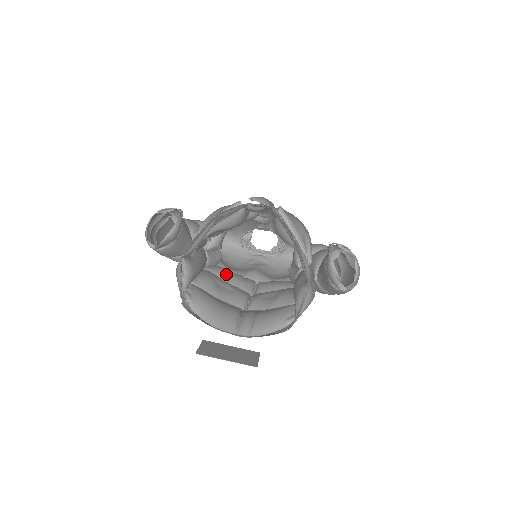
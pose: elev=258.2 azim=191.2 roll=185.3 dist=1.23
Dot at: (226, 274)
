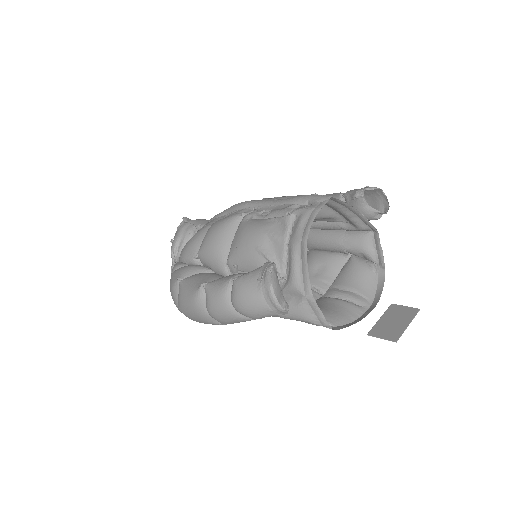
Dot at: occluded
